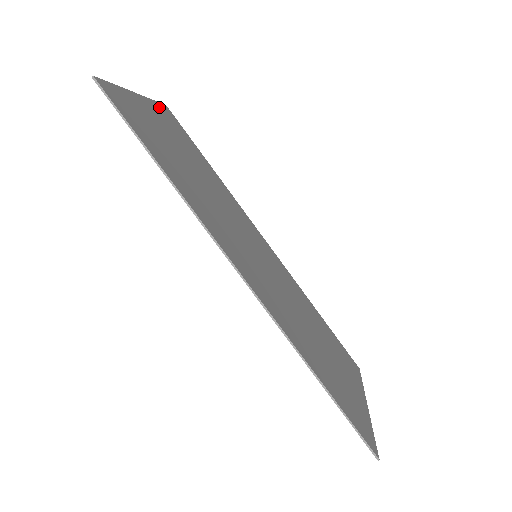
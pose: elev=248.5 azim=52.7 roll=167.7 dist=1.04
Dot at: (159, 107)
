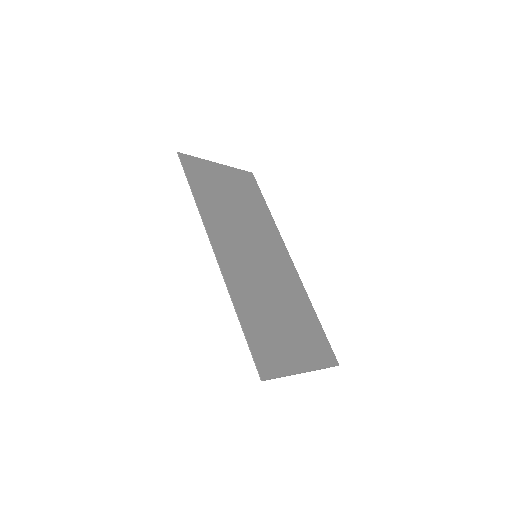
Dot at: (239, 172)
